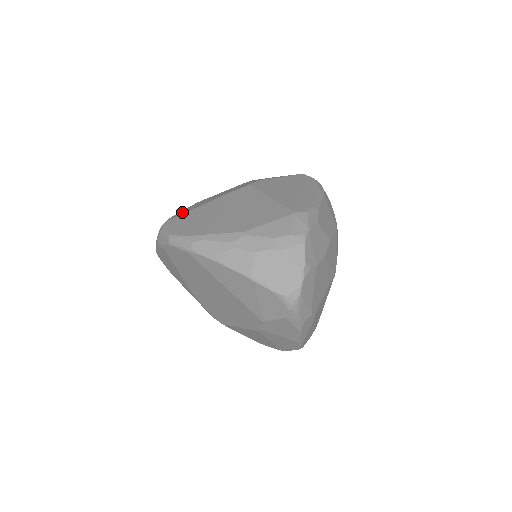
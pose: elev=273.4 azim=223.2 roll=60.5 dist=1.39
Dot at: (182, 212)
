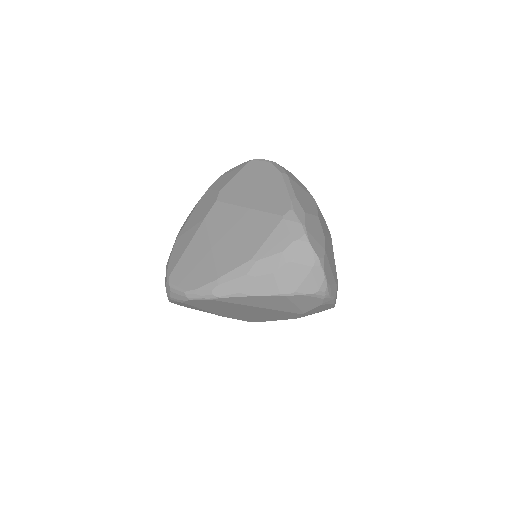
Dot at: (174, 259)
